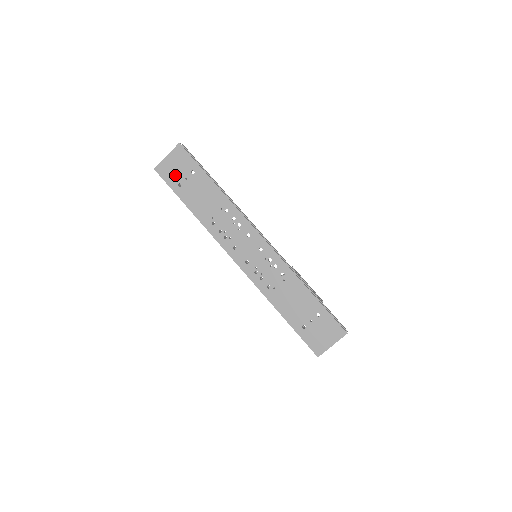
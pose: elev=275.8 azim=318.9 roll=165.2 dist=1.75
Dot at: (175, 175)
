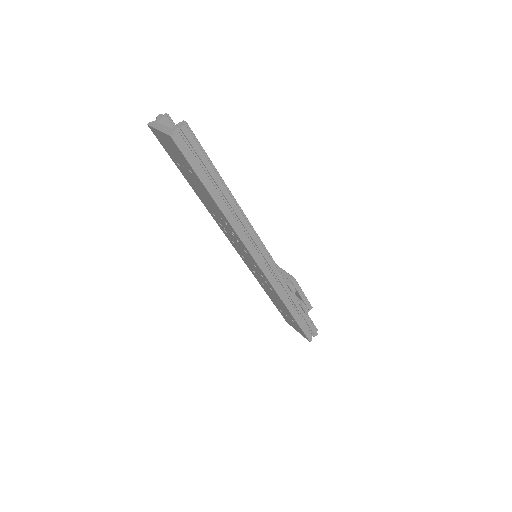
Dot at: (171, 153)
